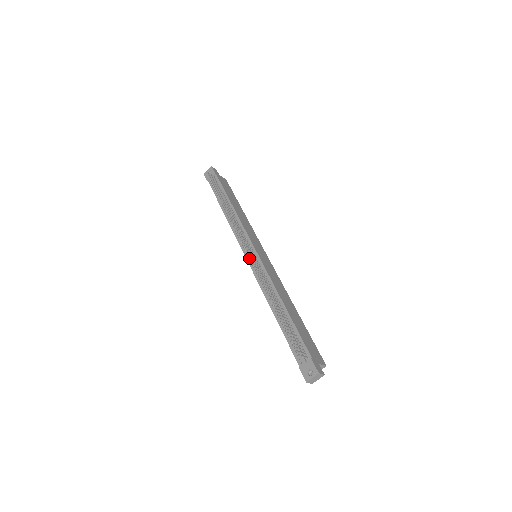
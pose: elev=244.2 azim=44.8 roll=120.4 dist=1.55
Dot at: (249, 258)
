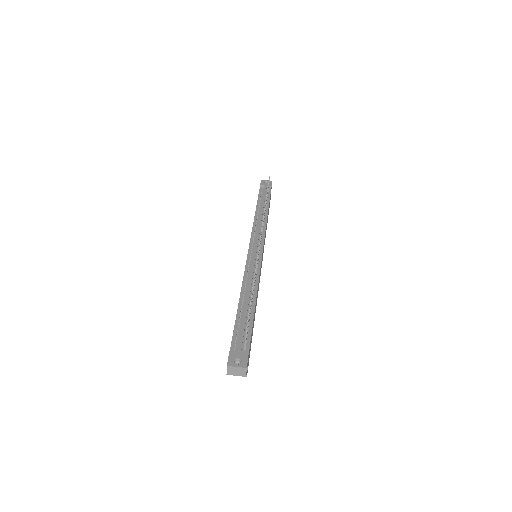
Dot at: (259, 245)
